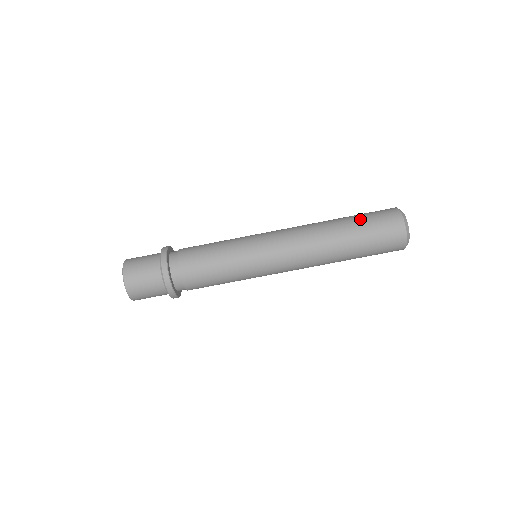
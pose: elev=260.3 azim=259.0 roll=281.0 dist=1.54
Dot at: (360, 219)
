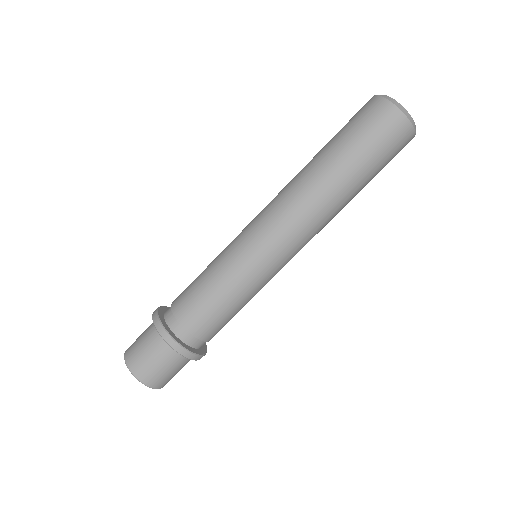
Dot at: (352, 146)
